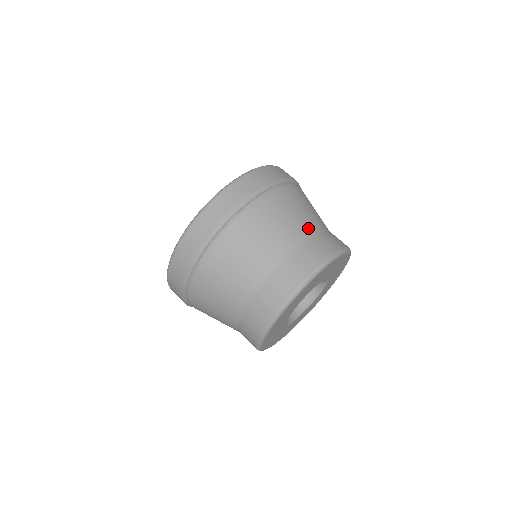
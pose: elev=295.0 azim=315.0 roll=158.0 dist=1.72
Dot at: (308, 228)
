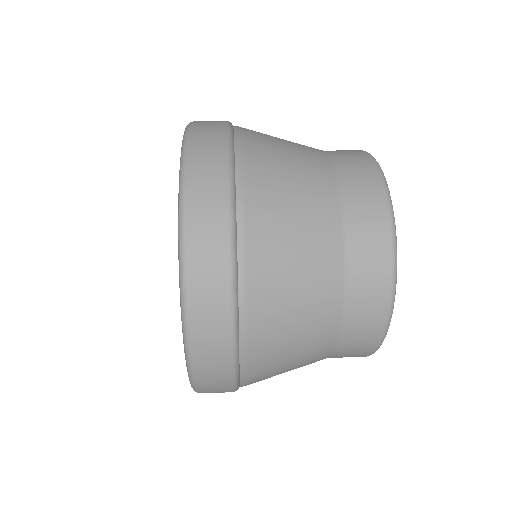
Dot at: occluded
